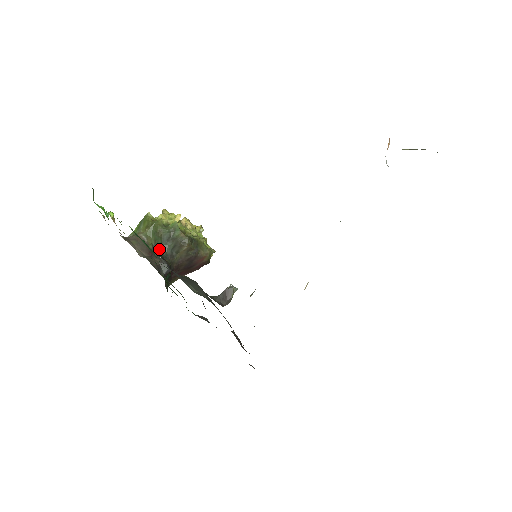
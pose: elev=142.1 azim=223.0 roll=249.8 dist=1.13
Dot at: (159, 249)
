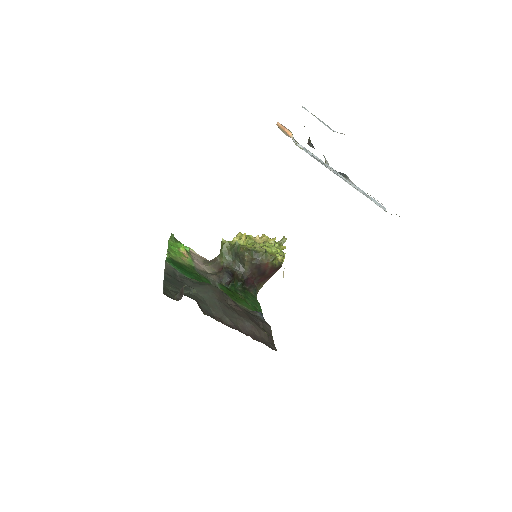
Dot at: (230, 264)
